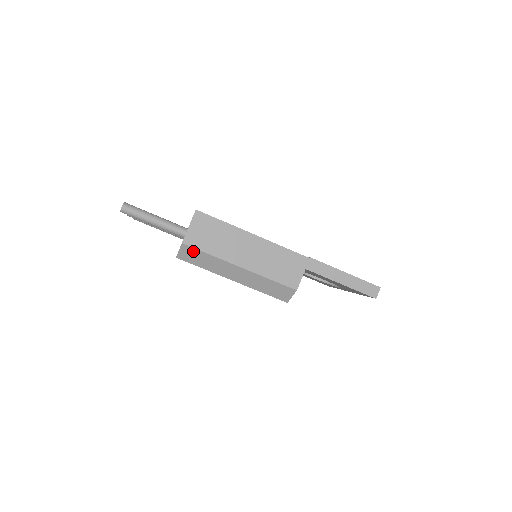
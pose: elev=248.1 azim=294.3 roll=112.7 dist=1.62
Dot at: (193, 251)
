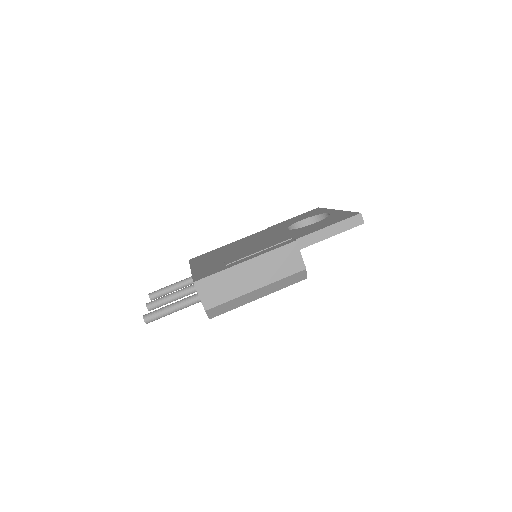
Dot at: (217, 308)
